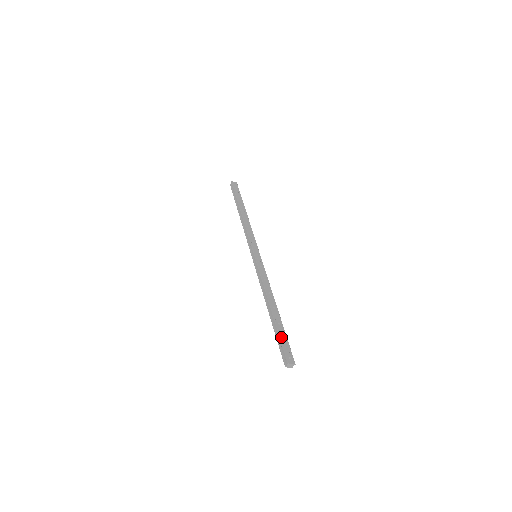
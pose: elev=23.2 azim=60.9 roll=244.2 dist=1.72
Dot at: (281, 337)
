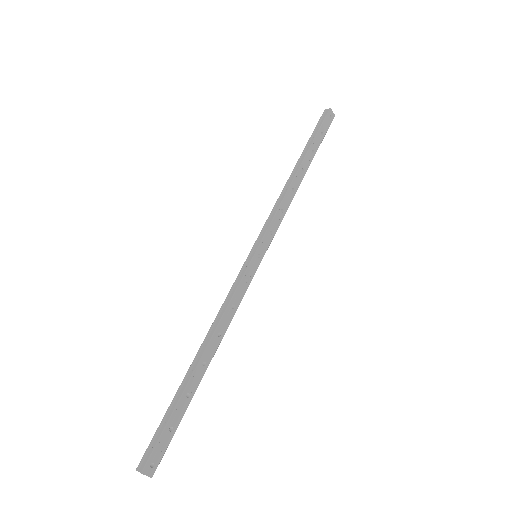
Dot at: (171, 421)
